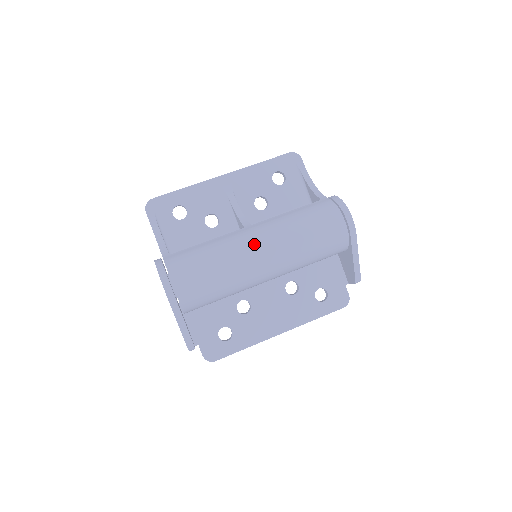
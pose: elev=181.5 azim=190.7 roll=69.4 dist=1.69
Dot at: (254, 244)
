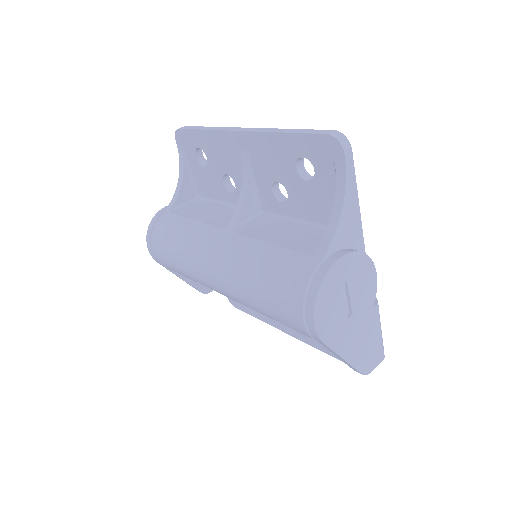
Dot at: (208, 265)
